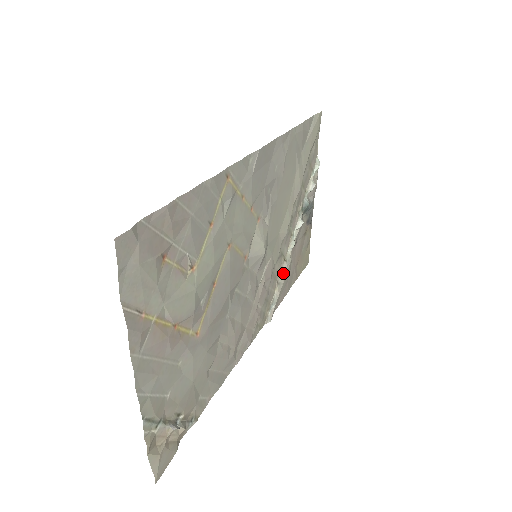
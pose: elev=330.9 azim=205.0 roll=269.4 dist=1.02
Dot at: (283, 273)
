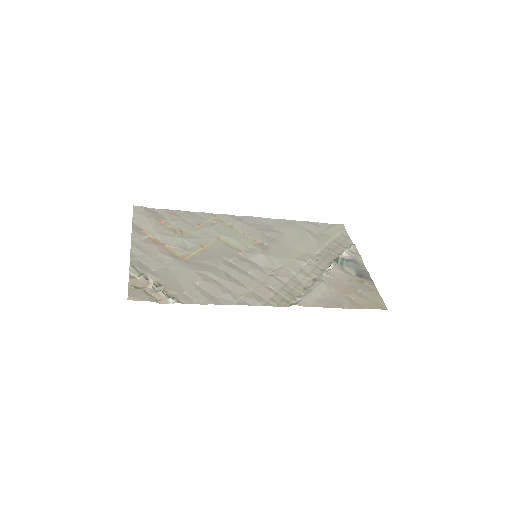
Dot at: (313, 286)
